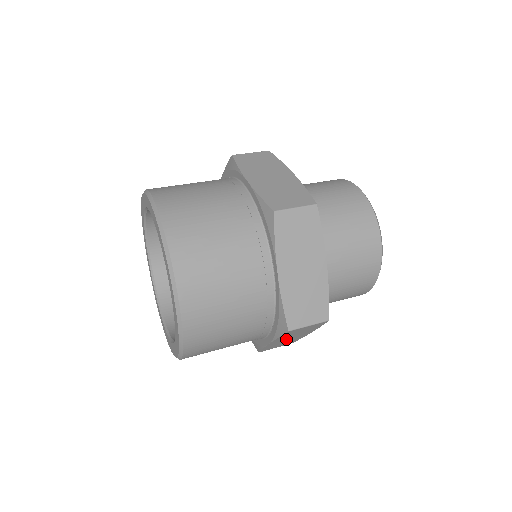
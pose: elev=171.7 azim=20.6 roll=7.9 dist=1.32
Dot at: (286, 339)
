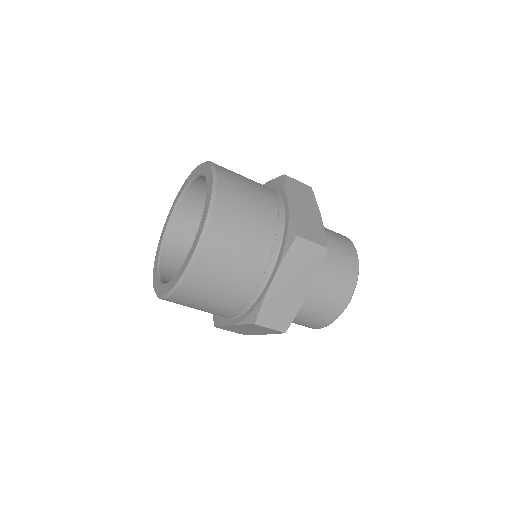
Dot at: (287, 286)
